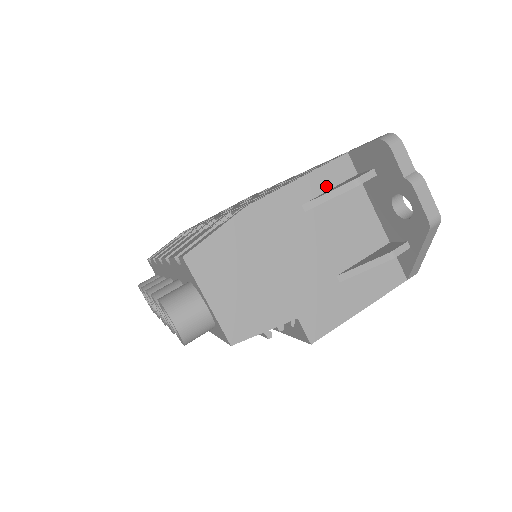
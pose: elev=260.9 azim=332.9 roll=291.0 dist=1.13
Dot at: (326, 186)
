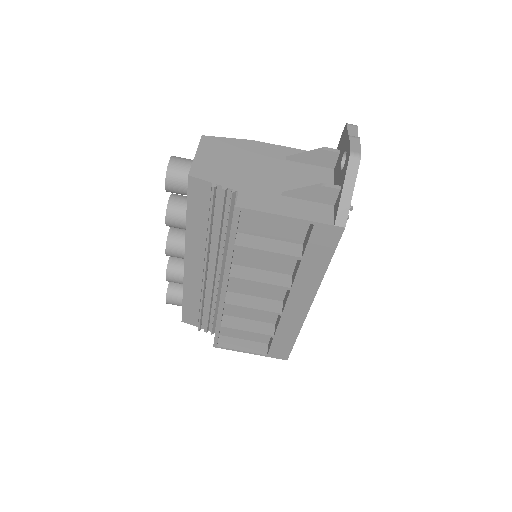
Dot at: occluded
